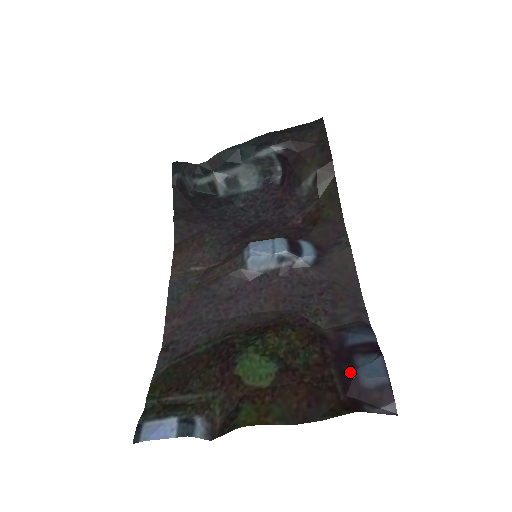
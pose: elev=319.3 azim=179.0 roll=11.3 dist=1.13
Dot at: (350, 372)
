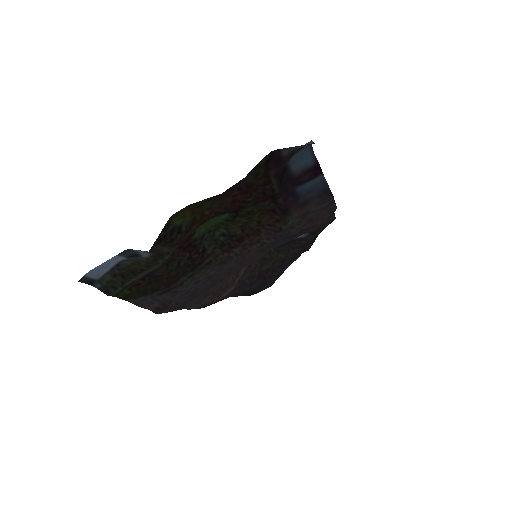
Dot at: (284, 171)
